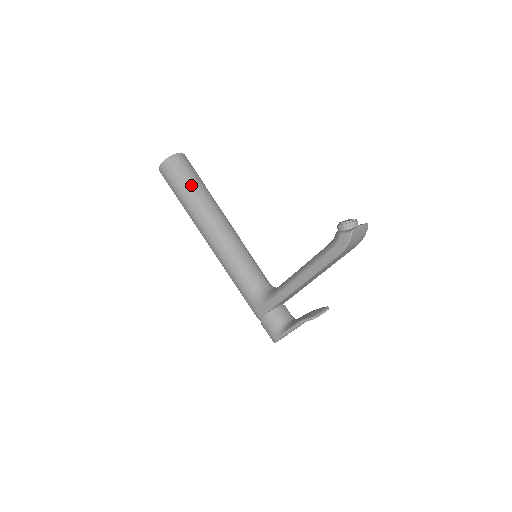
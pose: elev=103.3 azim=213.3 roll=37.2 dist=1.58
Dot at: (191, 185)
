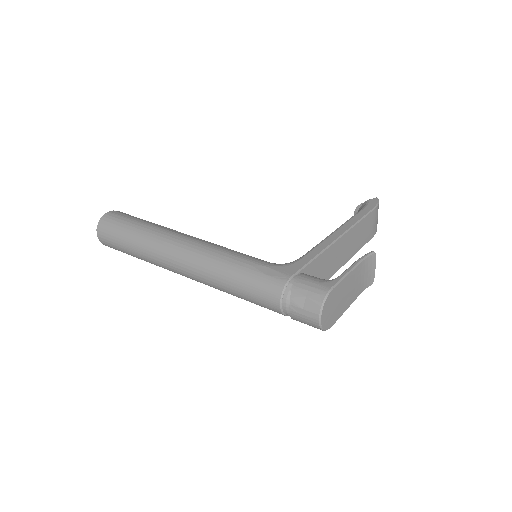
Dot at: occluded
